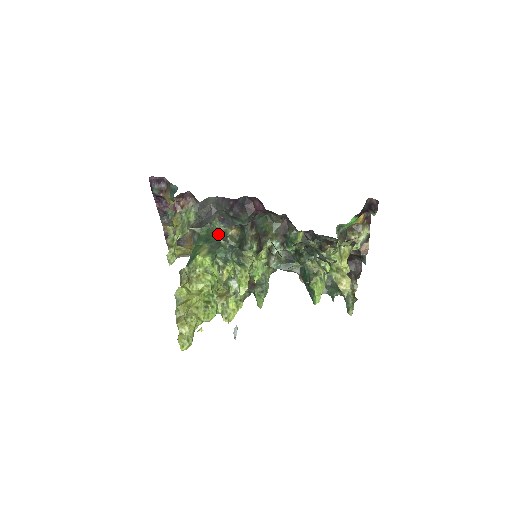
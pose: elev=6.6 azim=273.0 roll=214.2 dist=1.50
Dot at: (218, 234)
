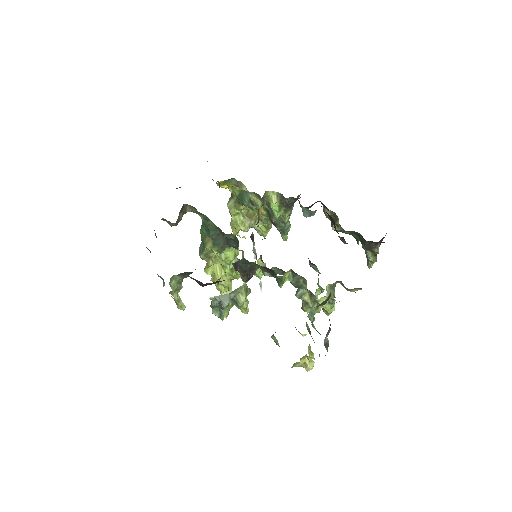
Dot at: (215, 226)
